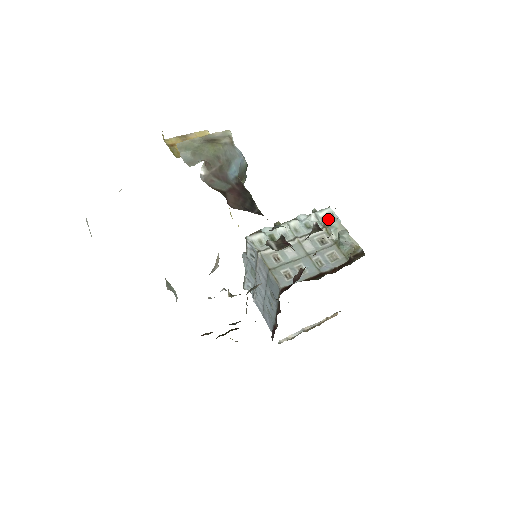
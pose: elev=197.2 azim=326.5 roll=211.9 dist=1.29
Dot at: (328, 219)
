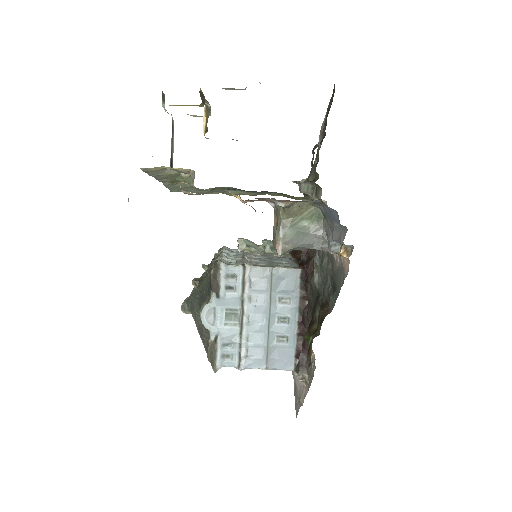
Dot at: (243, 240)
